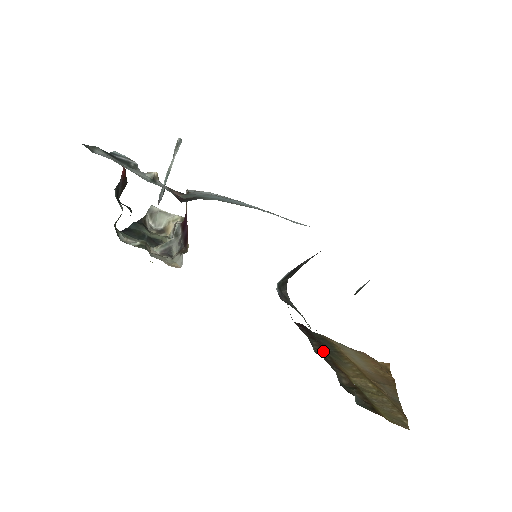
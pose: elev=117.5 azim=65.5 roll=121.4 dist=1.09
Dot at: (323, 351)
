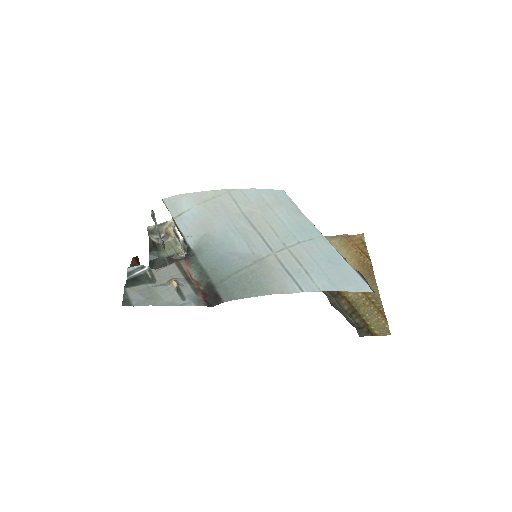
Dot at: occluded
